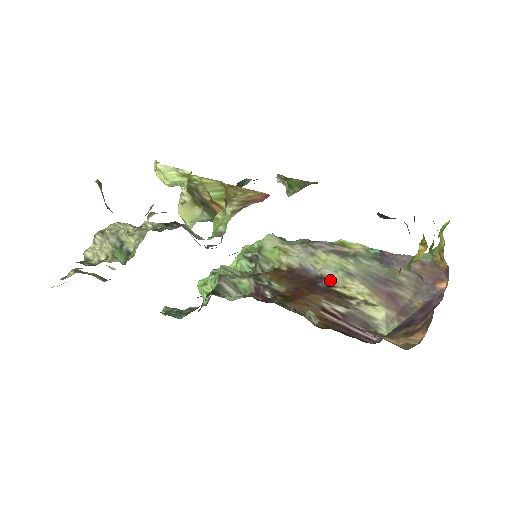
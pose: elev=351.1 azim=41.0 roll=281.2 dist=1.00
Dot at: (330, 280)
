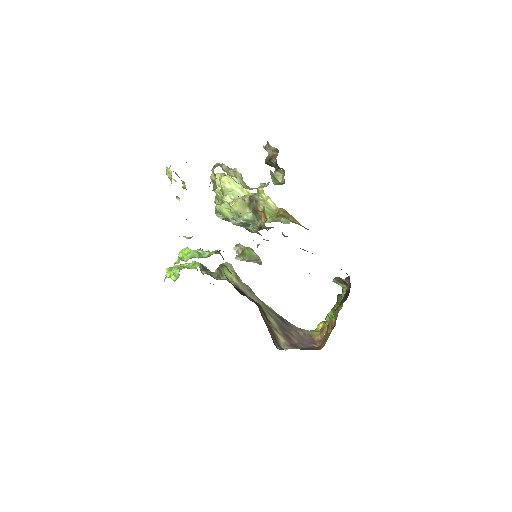
Dot at: (261, 306)
